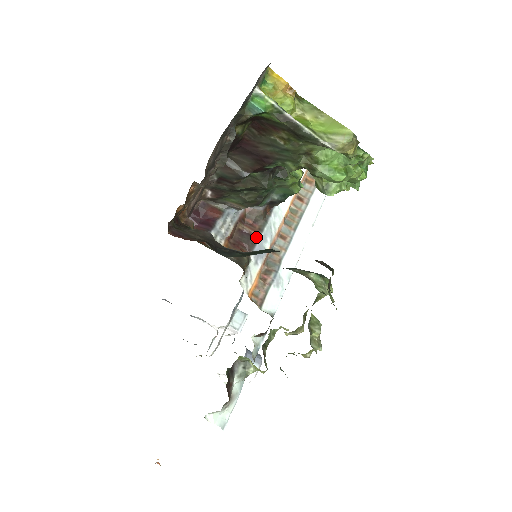
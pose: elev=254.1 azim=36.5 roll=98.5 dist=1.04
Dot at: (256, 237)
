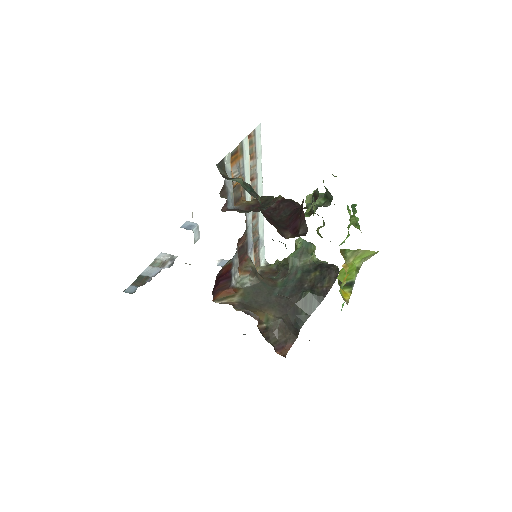
Dot at: (246, 242)
